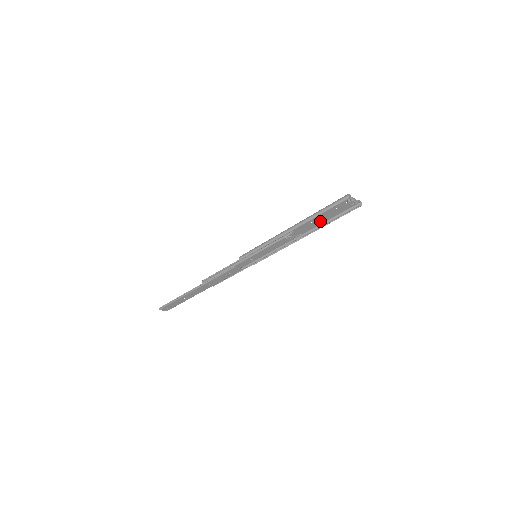
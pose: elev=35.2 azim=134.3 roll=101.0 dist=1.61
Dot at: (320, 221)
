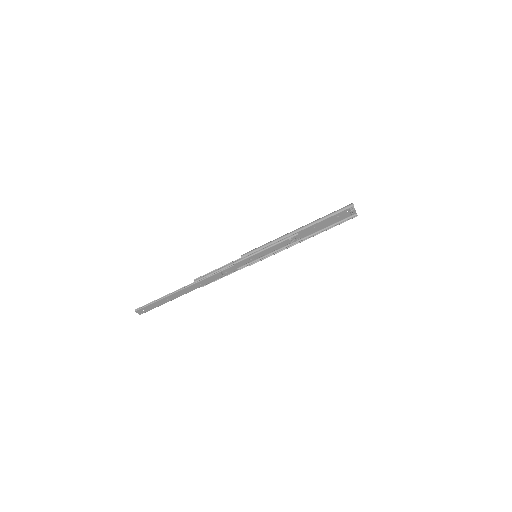
Dot at: (321, 227)
